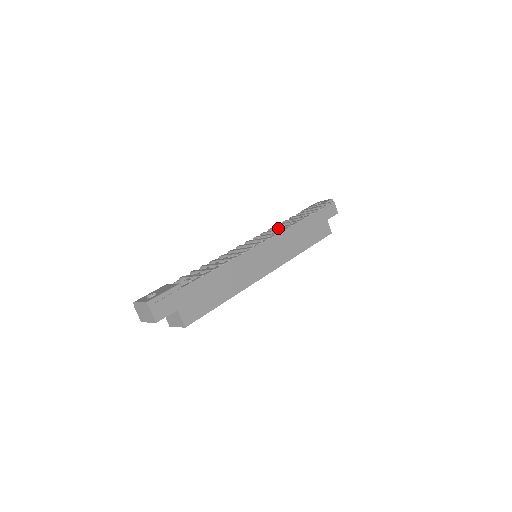
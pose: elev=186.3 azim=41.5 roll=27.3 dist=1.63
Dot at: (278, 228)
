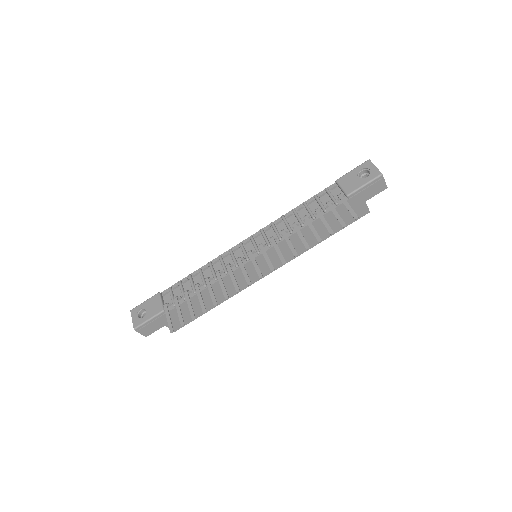
Dot at: (285, 231)
